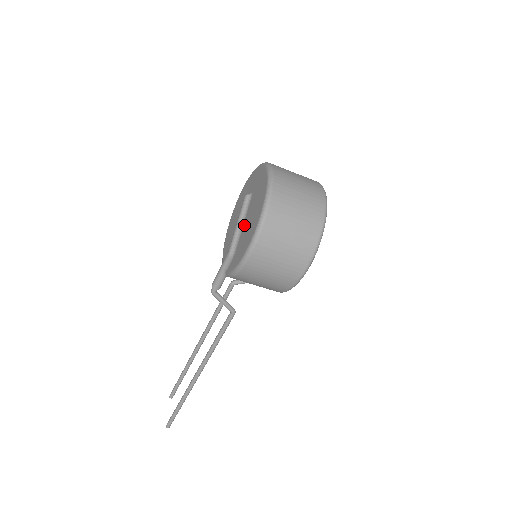
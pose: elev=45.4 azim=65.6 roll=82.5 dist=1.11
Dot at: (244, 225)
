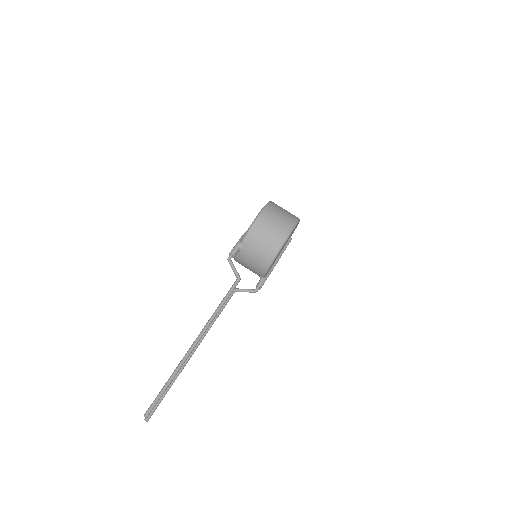
Dot at: occluded
